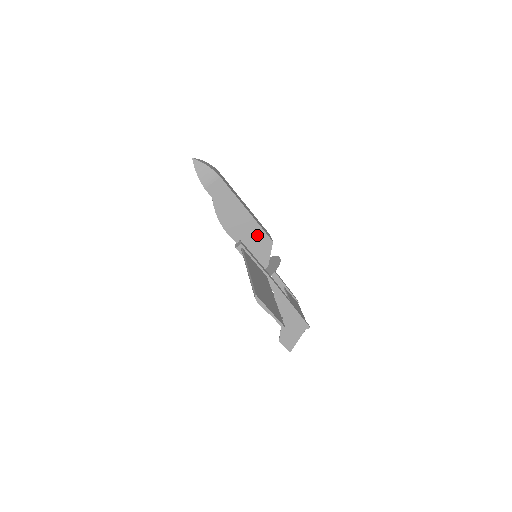
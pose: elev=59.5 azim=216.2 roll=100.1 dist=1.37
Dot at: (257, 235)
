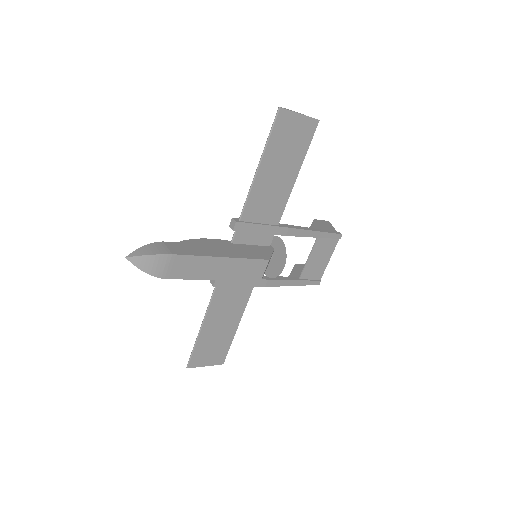
Dot at: occluded
